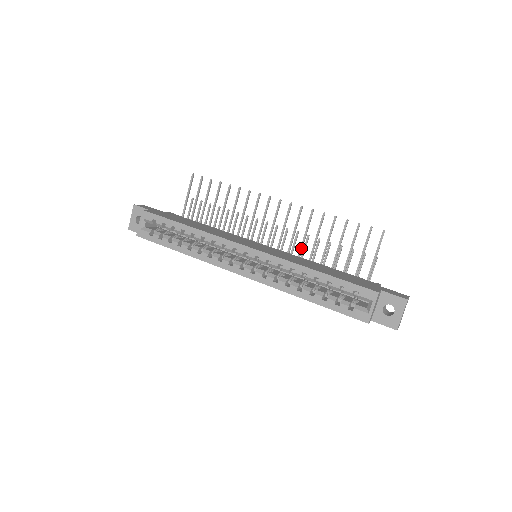
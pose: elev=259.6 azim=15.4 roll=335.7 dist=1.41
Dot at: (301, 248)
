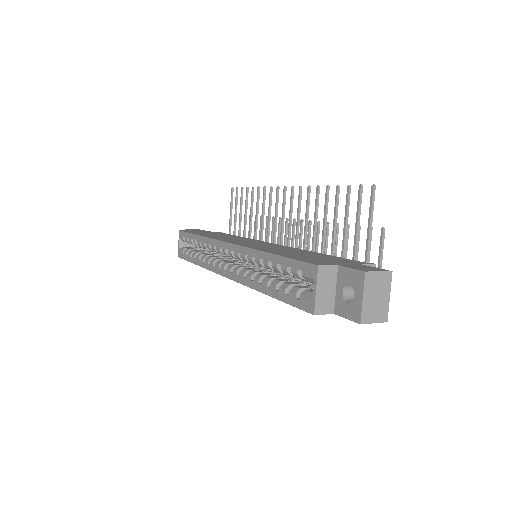
Dot at: (304, 238)
